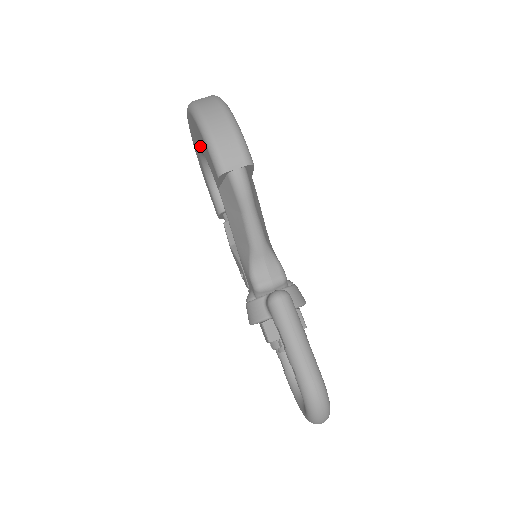
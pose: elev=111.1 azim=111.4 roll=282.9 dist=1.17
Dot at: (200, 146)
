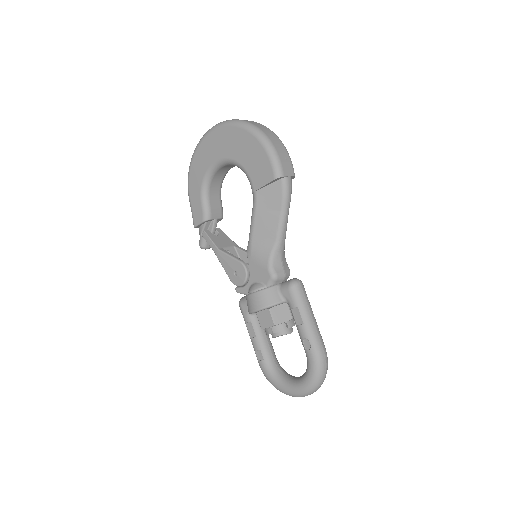
Dot at: (234, 155)
